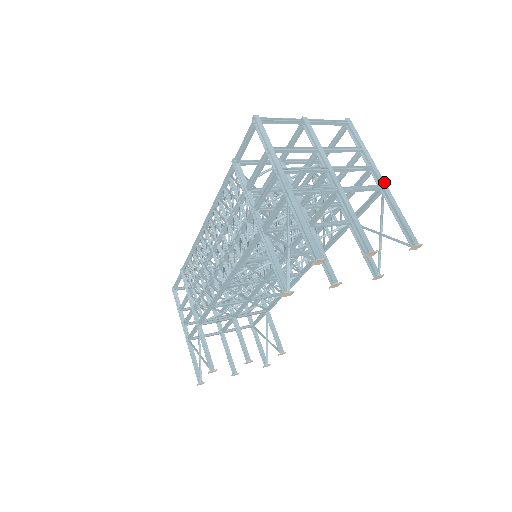
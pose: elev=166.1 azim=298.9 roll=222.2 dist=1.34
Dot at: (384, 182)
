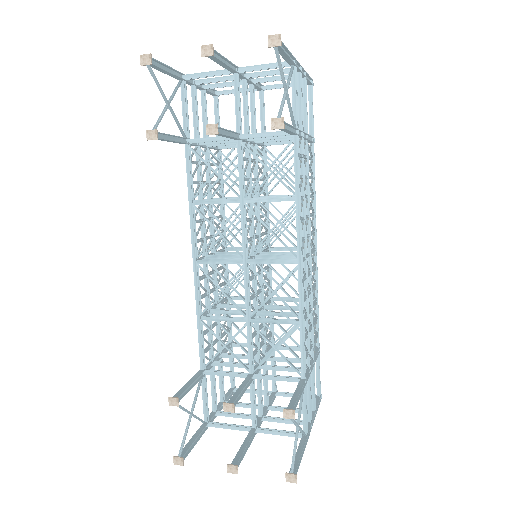
Dot at: (296, 61)
